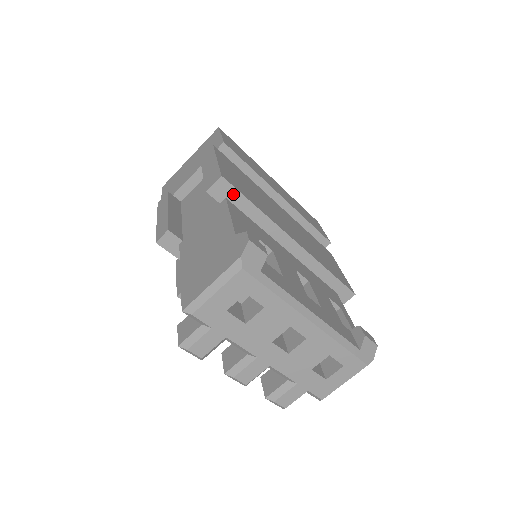
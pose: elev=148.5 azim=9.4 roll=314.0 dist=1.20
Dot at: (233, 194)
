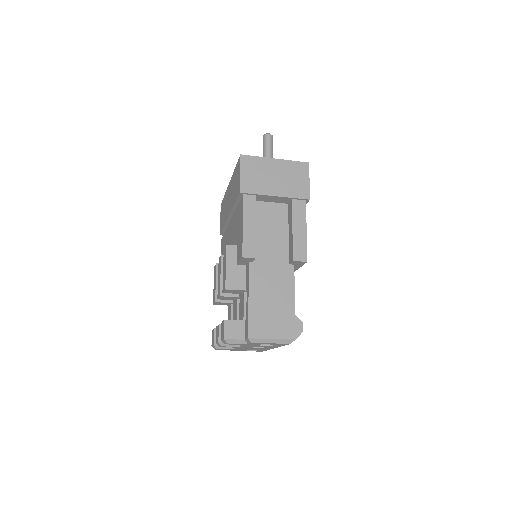
Dot at: (299, 265)
